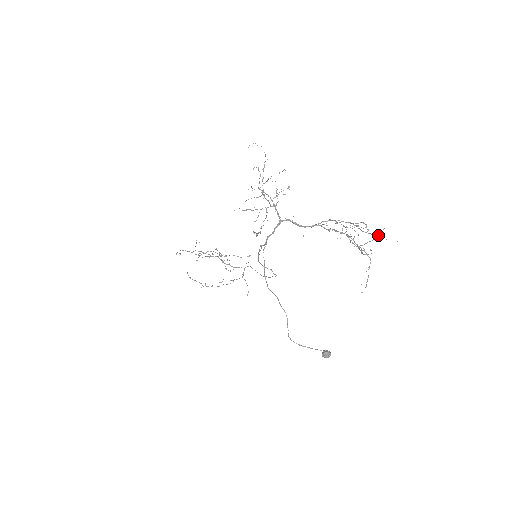
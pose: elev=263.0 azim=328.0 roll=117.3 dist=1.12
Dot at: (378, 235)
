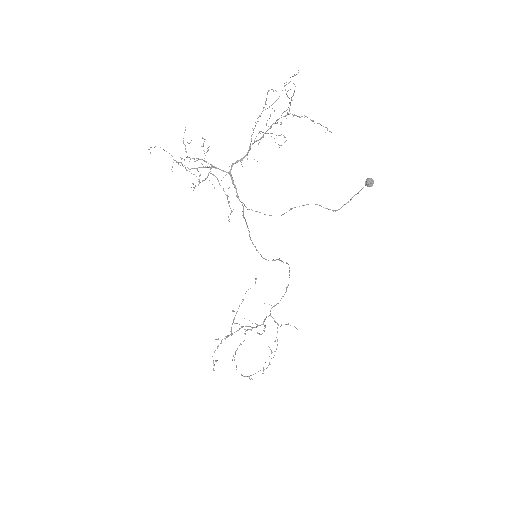
Dot at: occluded
